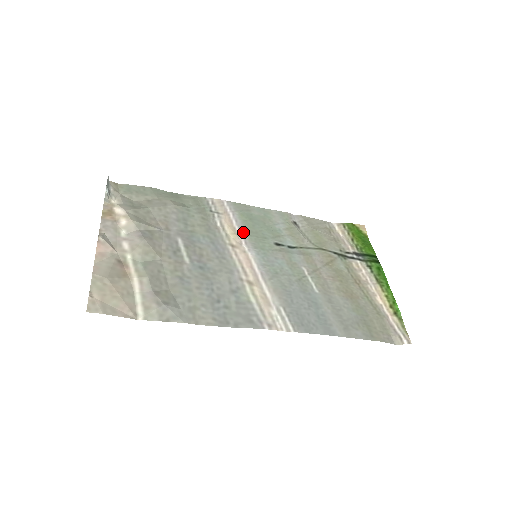
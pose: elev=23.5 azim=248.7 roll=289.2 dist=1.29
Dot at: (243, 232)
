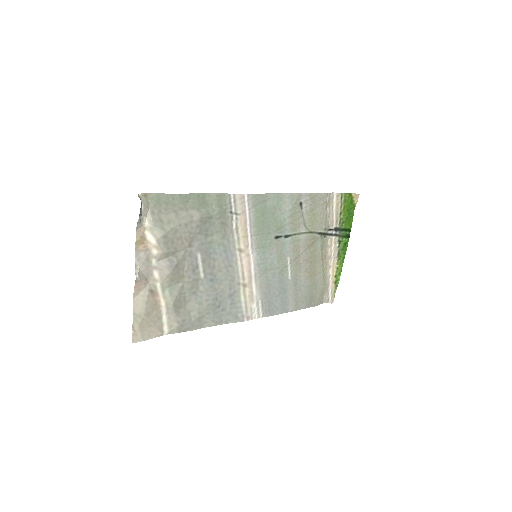
Dot at: (253, 233)
